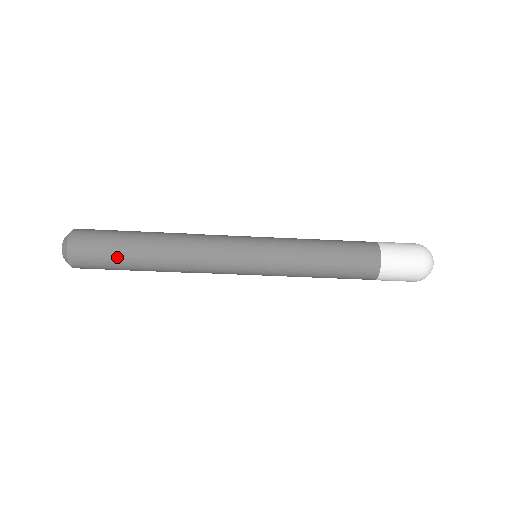
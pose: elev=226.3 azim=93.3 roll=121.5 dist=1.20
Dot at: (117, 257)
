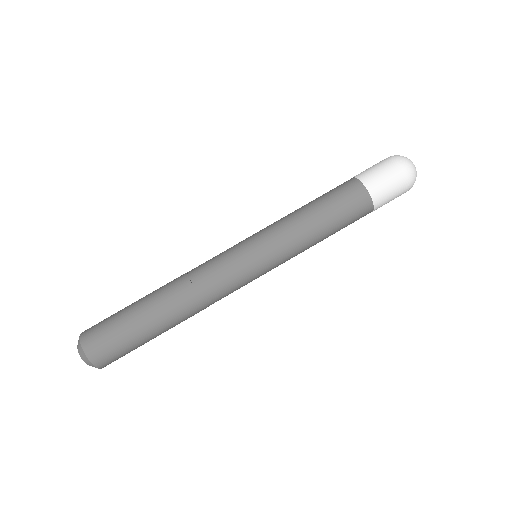
Dot at: (124, 311)
